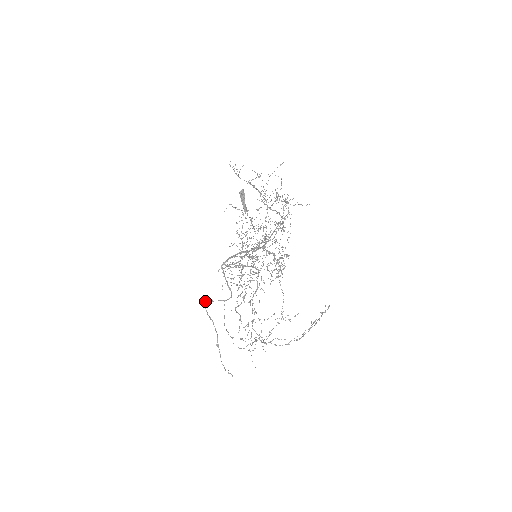
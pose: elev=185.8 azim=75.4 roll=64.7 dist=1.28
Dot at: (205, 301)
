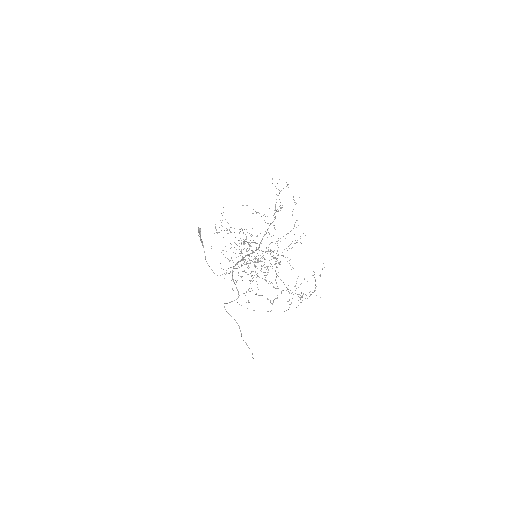
Dot at: (224, 303)
